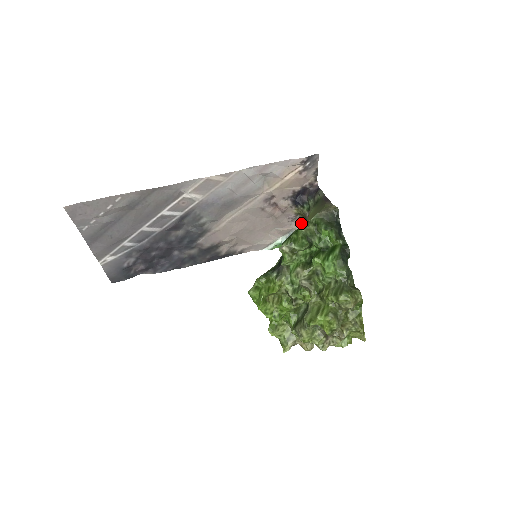
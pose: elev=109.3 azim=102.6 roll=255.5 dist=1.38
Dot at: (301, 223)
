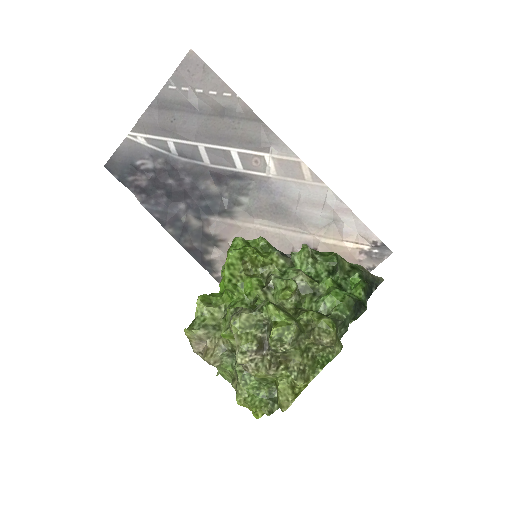
Dot at: occluded
